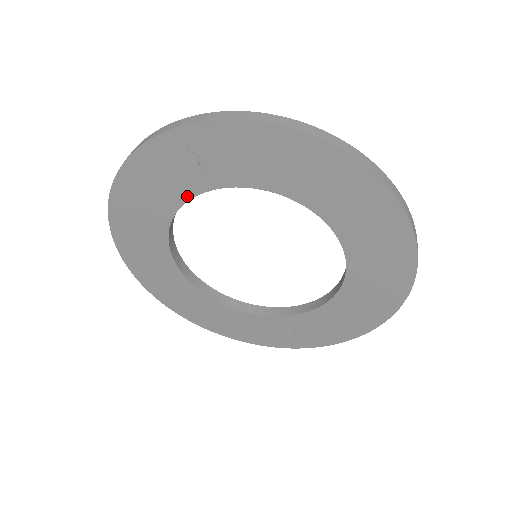
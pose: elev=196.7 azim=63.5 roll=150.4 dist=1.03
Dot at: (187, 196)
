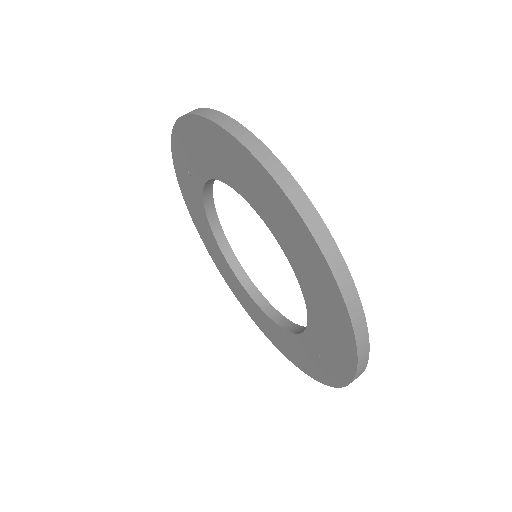
Dot at: (202, 205)
